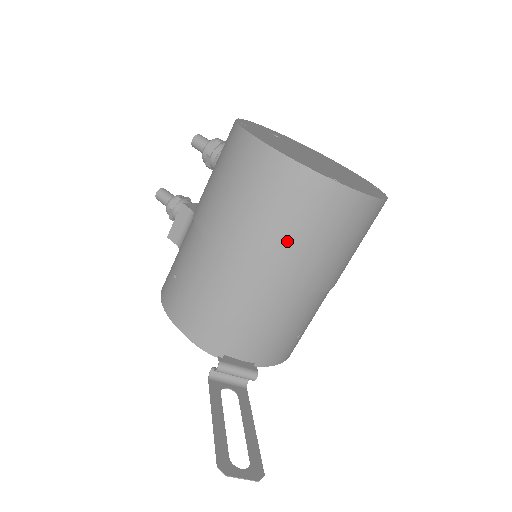
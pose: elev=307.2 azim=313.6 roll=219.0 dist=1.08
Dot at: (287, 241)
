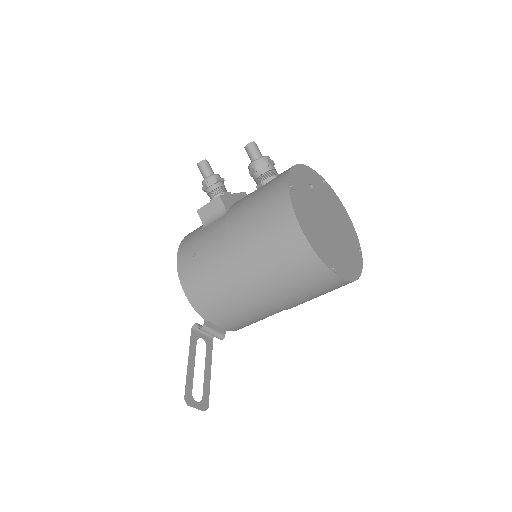
Dot at: (283, 287)
